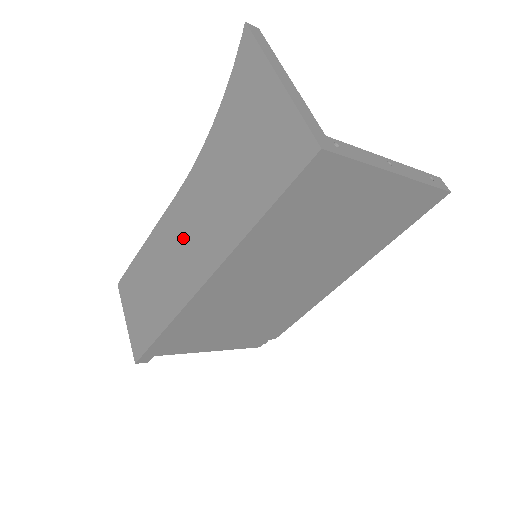
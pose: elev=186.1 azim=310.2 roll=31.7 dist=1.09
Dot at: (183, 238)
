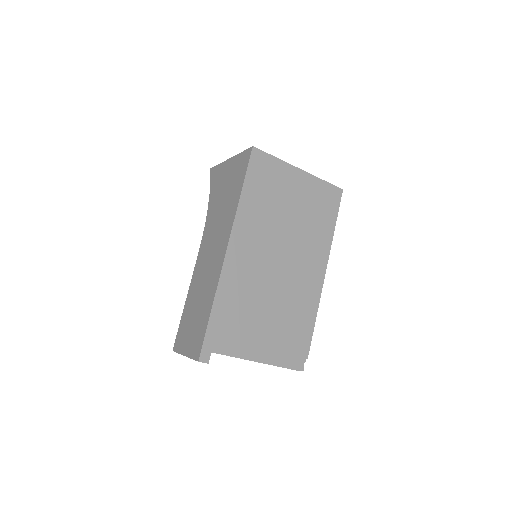
Dot at: (208, 258)
